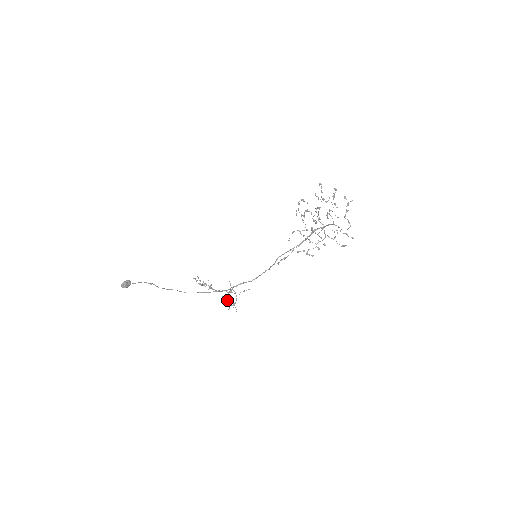
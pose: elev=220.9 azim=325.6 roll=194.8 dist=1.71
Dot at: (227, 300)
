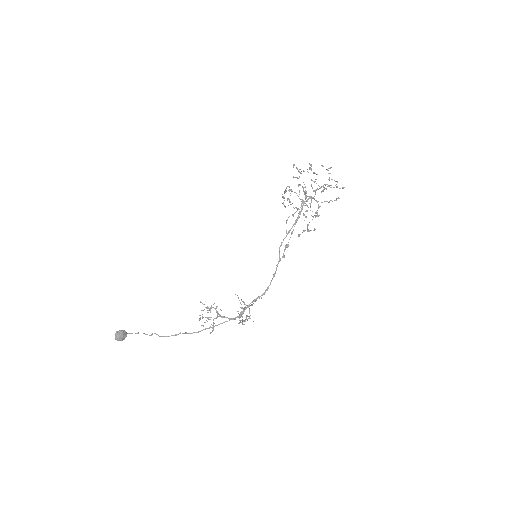
Dot at: (240, 320)
